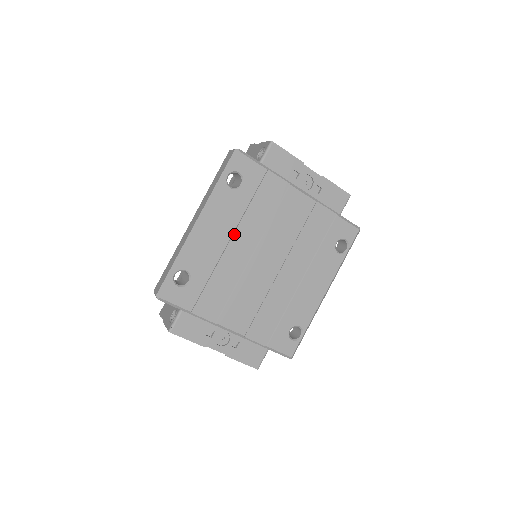
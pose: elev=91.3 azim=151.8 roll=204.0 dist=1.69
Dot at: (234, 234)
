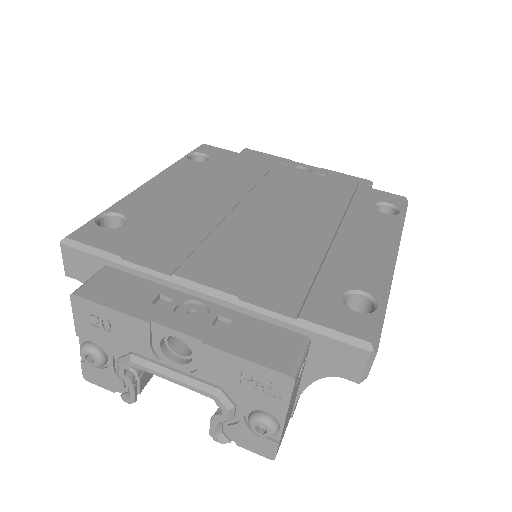
Dot at: (202, 191)
